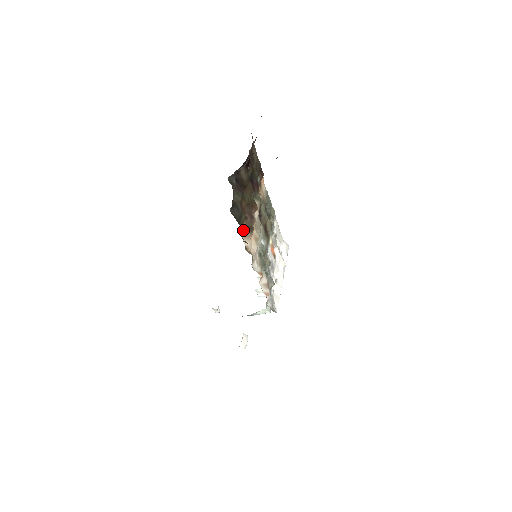
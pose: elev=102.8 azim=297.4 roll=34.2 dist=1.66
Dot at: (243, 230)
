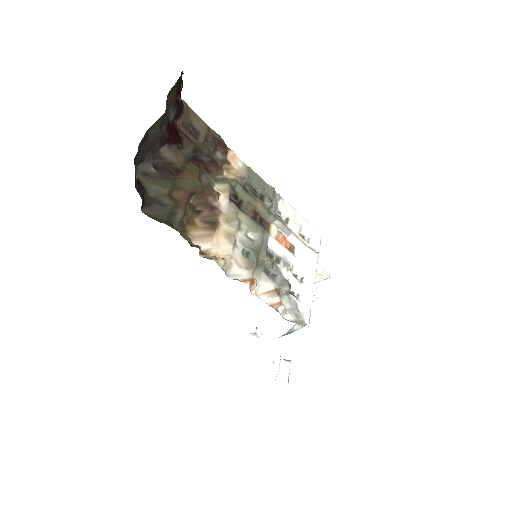
Dot at: (193, 230)
